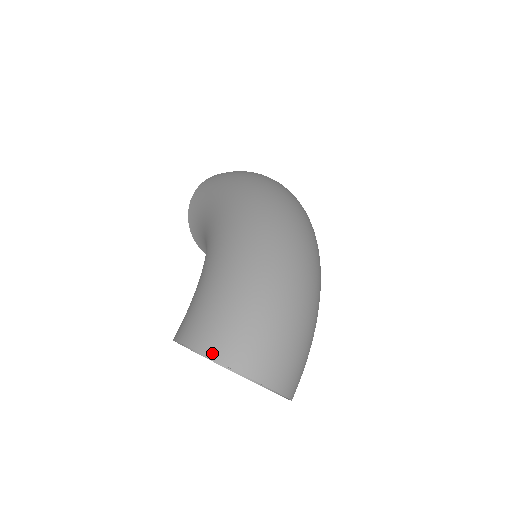
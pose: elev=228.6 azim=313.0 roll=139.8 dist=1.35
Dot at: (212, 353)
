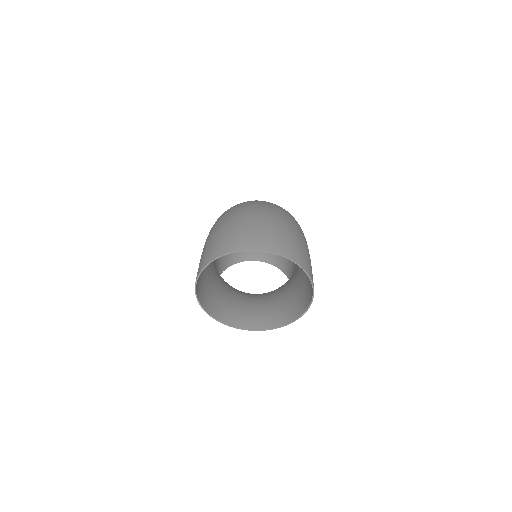
Dot at: (207, 261)
